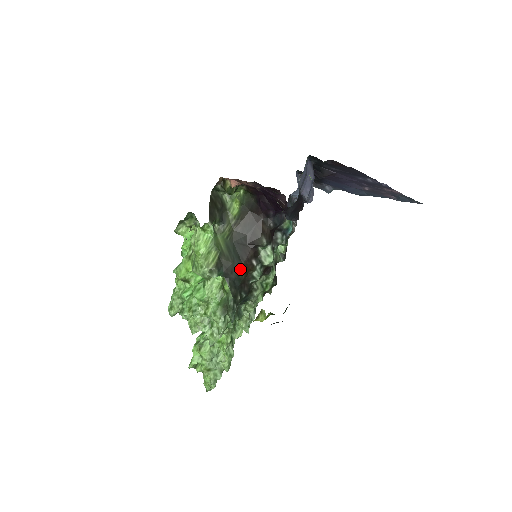
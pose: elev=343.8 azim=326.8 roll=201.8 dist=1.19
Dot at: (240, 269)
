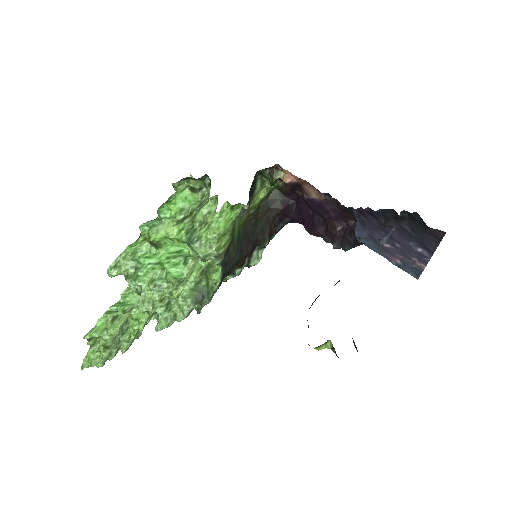
Dot at: (236, 263)
